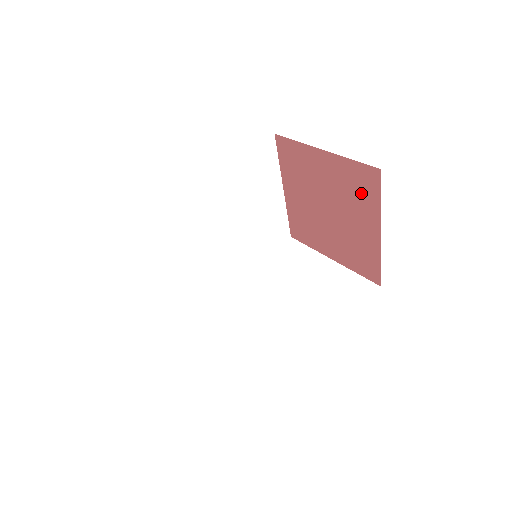
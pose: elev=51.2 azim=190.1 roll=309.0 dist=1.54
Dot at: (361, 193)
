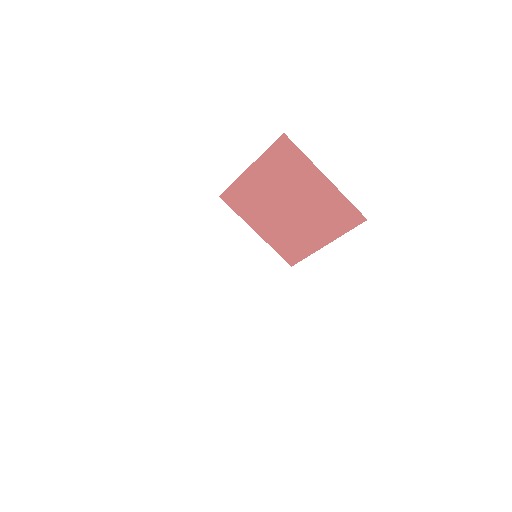
Dot at: (291, 165)
